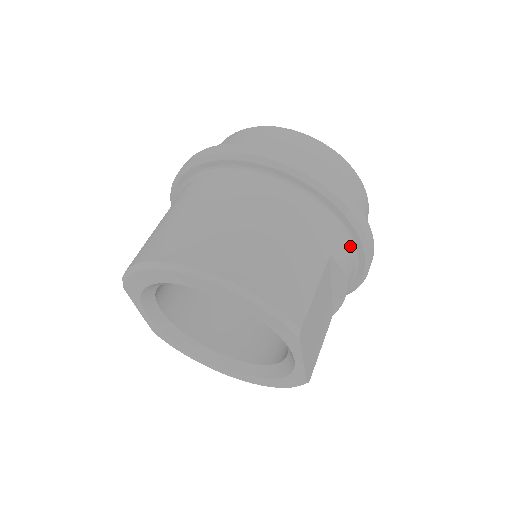
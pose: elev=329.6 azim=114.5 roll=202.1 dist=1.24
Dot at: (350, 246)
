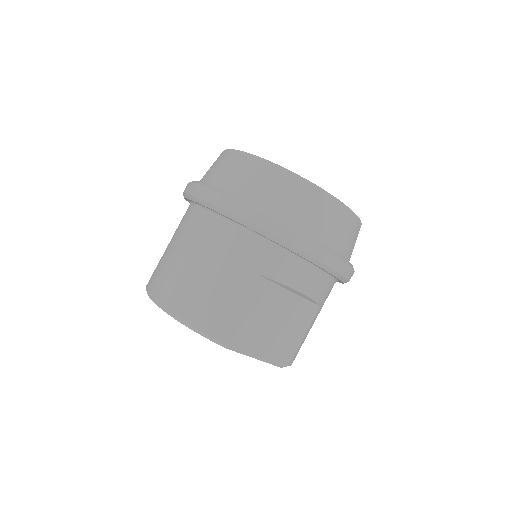
Dot at: (291, 257)
